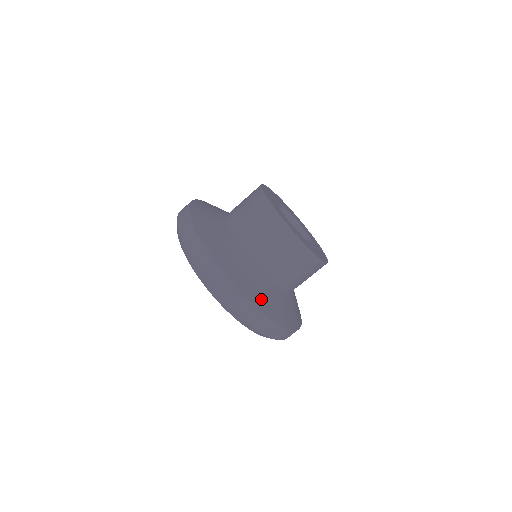
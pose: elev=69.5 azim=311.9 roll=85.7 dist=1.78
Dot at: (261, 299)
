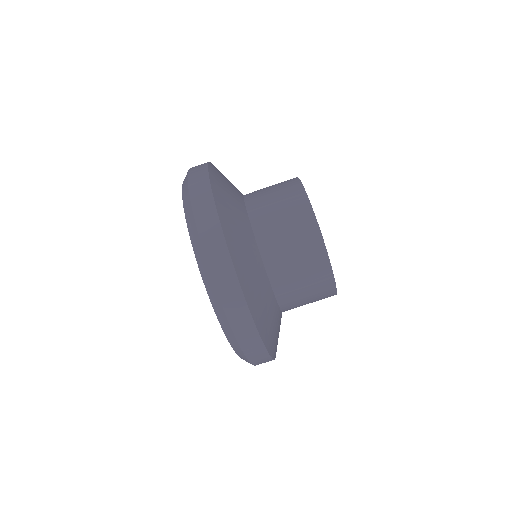
Dot at: (226, 208)
